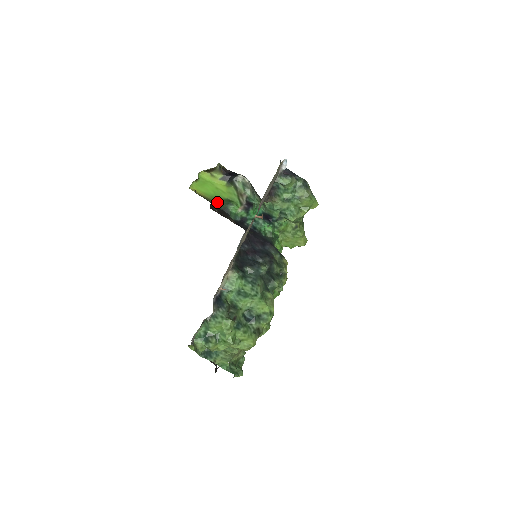
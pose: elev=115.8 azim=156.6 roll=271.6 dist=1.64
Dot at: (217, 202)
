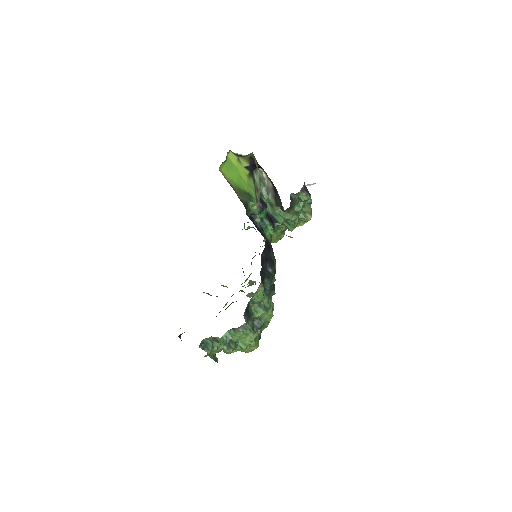
Dot at: (240, 193)
